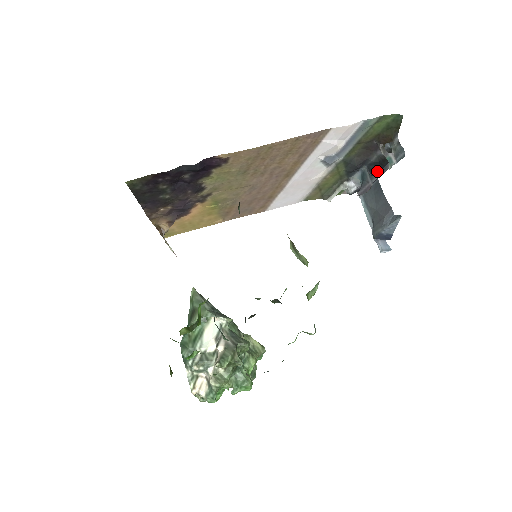
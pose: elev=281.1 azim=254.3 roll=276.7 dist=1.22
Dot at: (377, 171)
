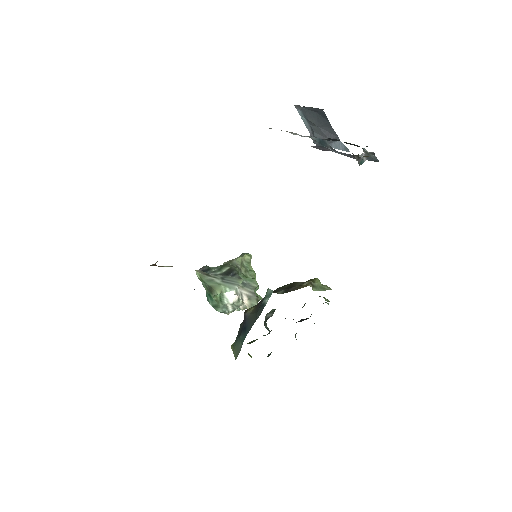
Dot at: occluded
